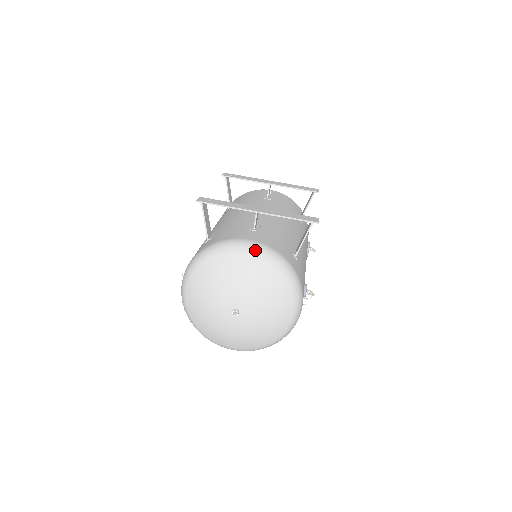
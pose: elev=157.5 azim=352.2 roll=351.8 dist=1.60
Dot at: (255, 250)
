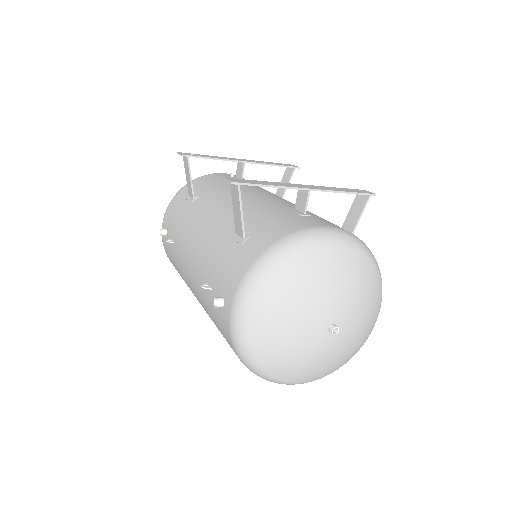
Dot at: (342, 238)
